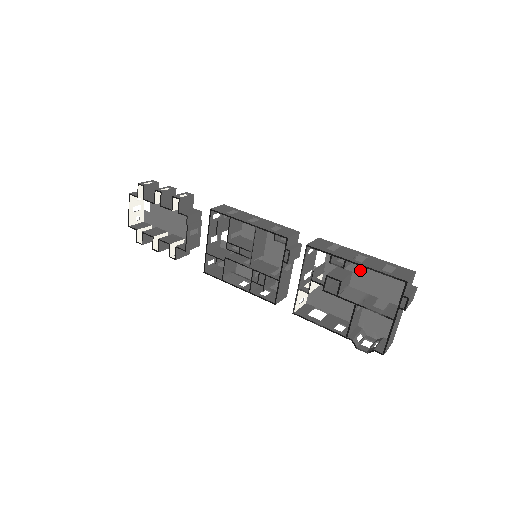
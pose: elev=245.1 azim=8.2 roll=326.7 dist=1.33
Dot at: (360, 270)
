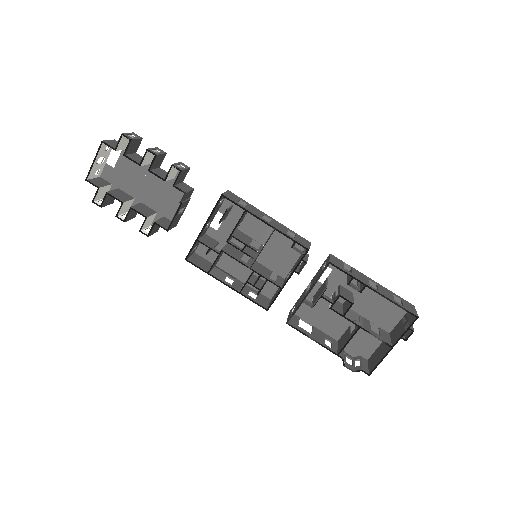
Dot at: (361, 293)
